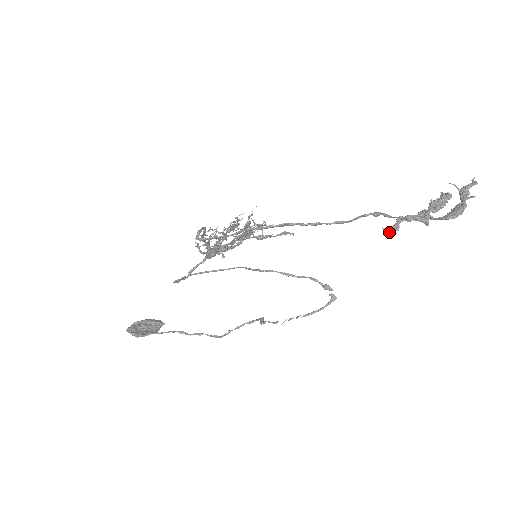
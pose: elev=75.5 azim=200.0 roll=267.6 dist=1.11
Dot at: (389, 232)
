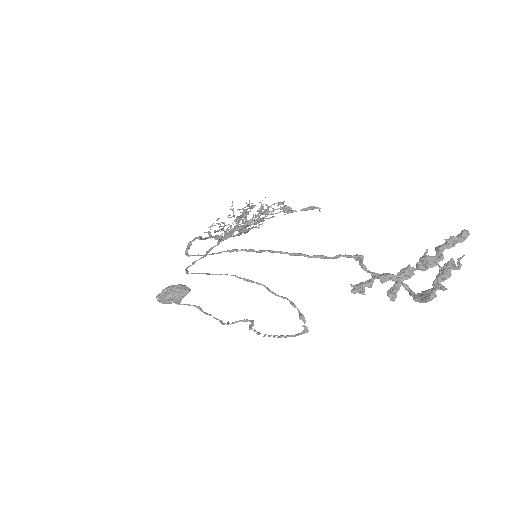
Dot at: (355, 293)
